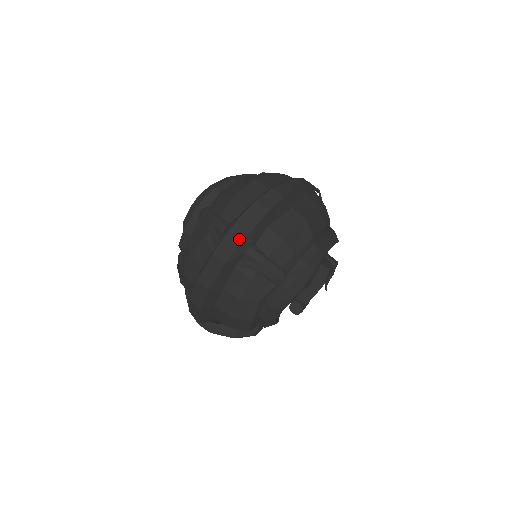
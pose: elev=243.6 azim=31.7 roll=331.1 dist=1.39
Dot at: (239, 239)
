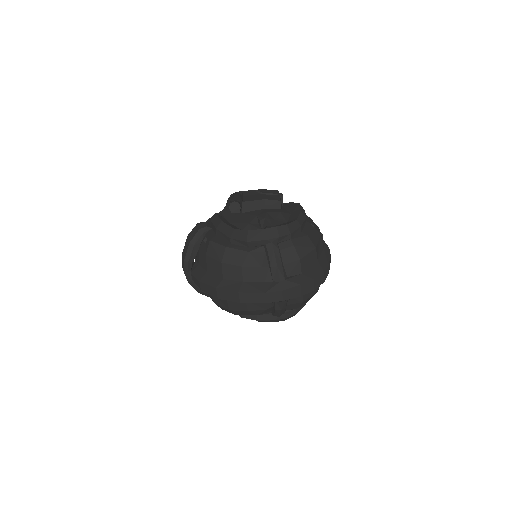
Dot at: (288, 297)
